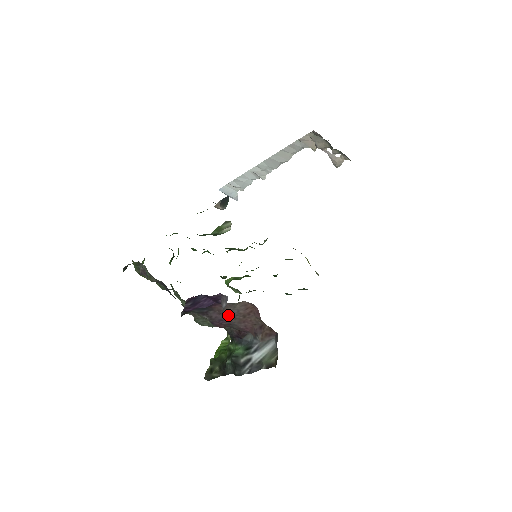
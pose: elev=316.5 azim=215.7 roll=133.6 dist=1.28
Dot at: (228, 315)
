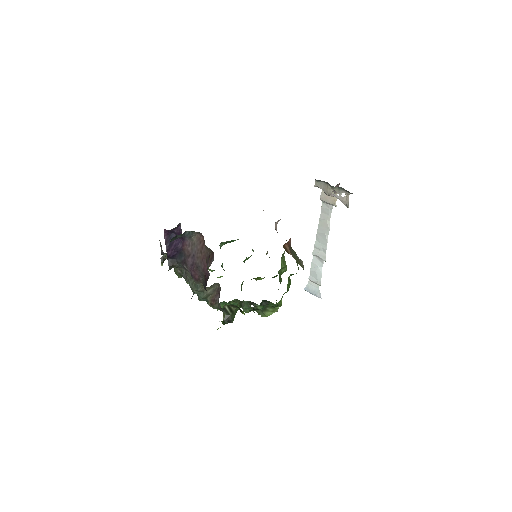
Dot at: (194, 256)
